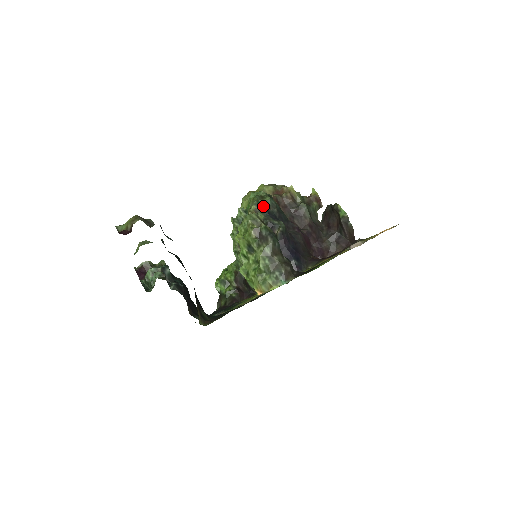
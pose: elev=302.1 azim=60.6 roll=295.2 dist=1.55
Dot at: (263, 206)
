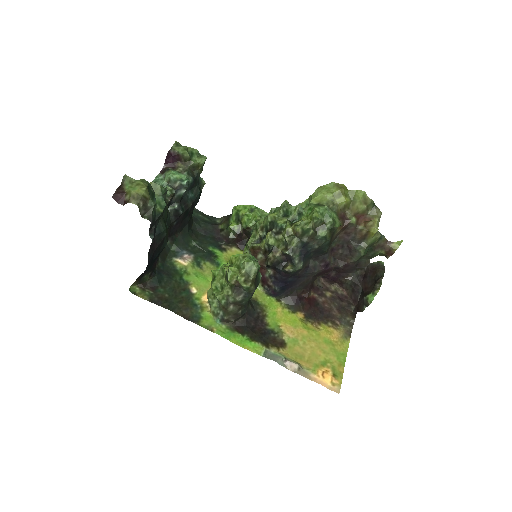
Dot at: (308, 237)
